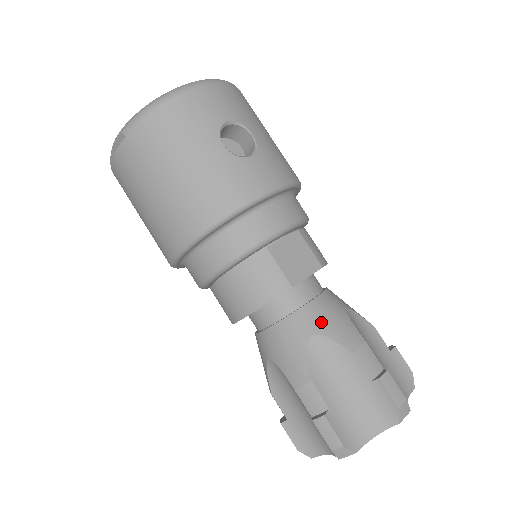
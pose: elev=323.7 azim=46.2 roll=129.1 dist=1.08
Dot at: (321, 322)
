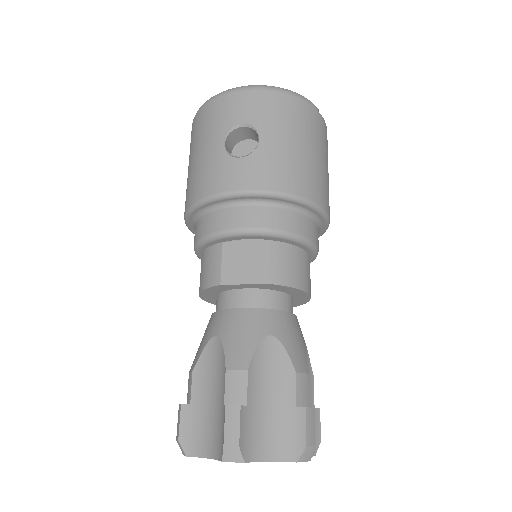
Dot at: (229, 329)
